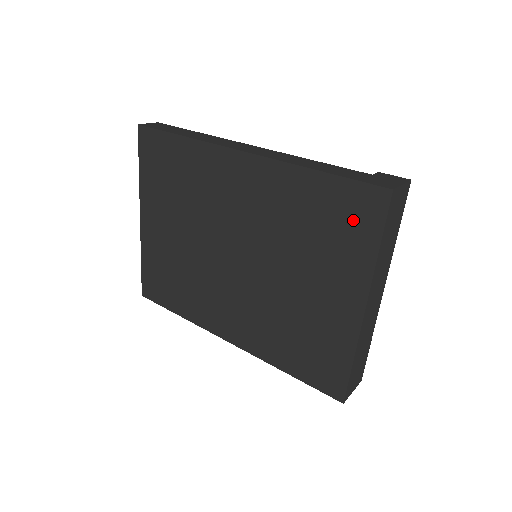
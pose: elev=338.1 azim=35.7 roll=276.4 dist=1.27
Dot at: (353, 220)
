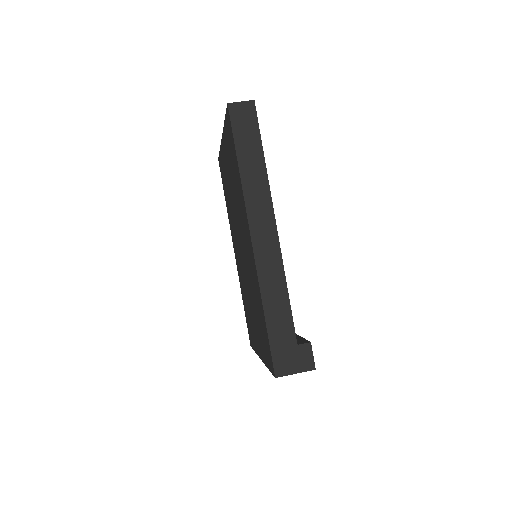
Dot at: (266, 347)
